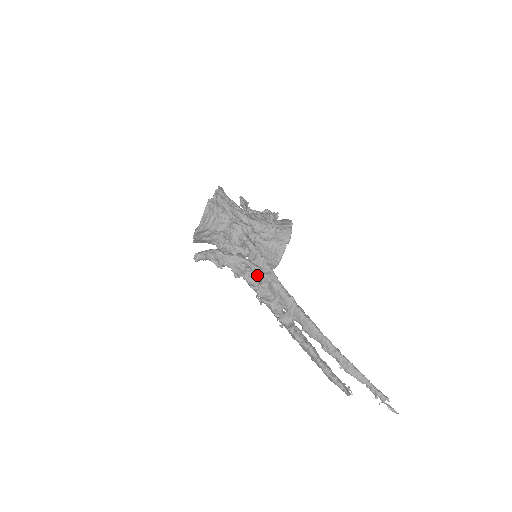
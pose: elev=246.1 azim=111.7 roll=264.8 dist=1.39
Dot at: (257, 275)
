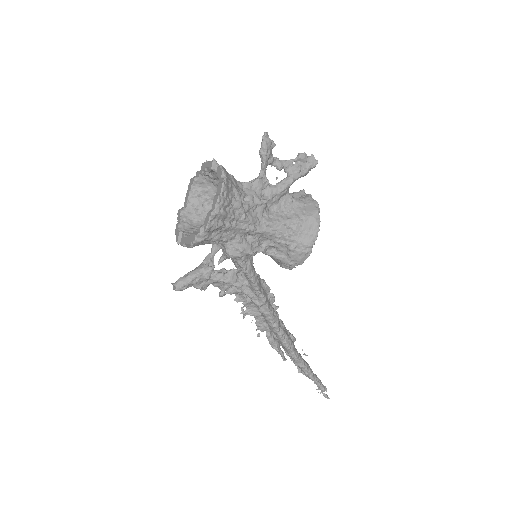
Dot at: occluded
